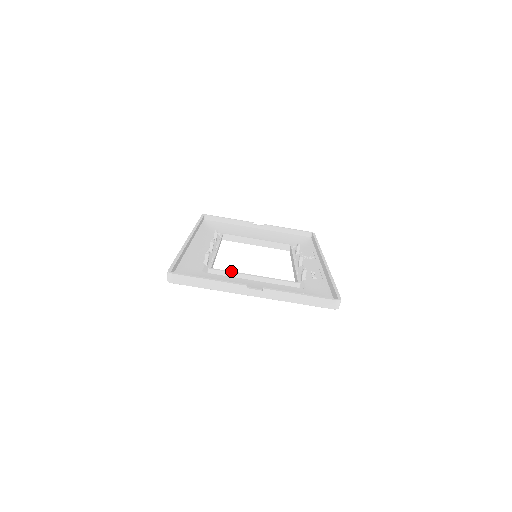
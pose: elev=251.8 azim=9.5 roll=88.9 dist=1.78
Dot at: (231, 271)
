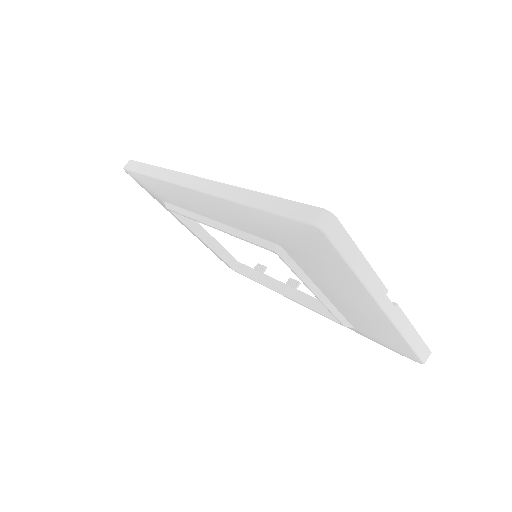
Dot at: occluded
